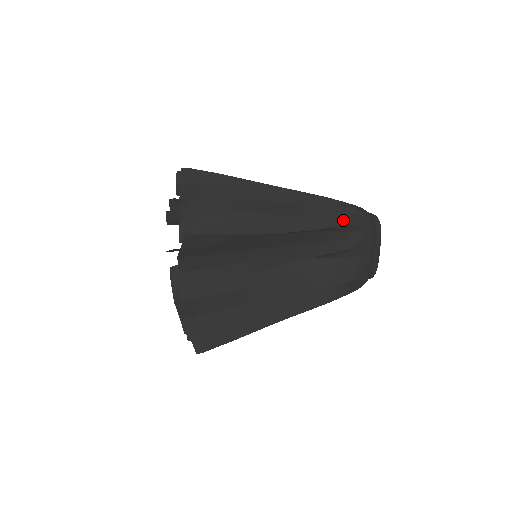
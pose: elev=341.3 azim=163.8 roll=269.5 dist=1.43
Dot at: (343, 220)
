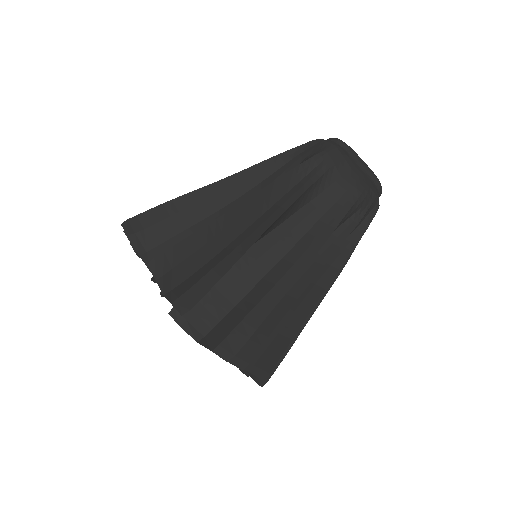
Dot at: (299, 159)
